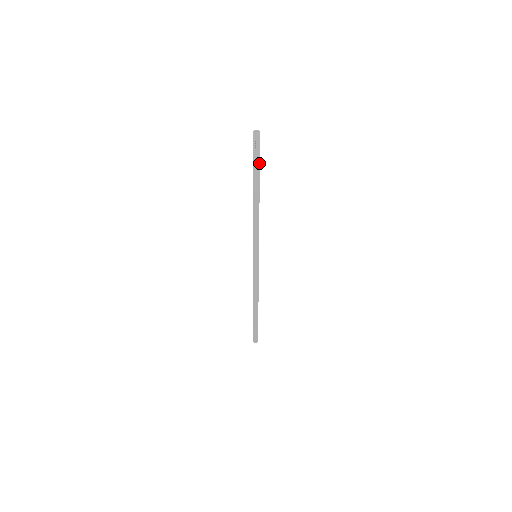
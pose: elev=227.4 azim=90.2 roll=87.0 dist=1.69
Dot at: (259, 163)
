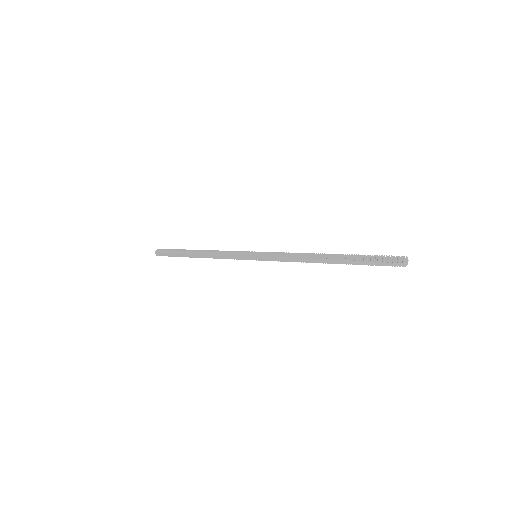
Dot at: (370, 264)
